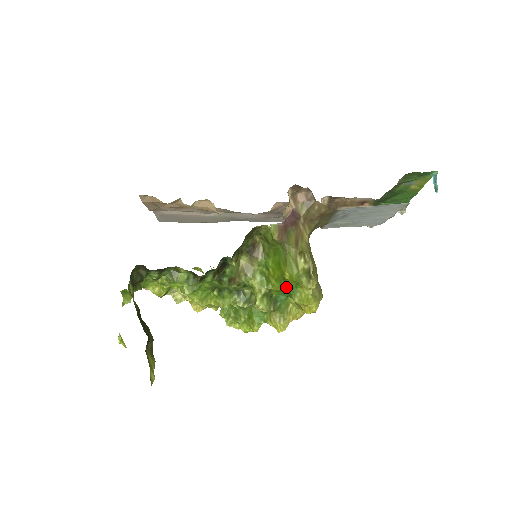
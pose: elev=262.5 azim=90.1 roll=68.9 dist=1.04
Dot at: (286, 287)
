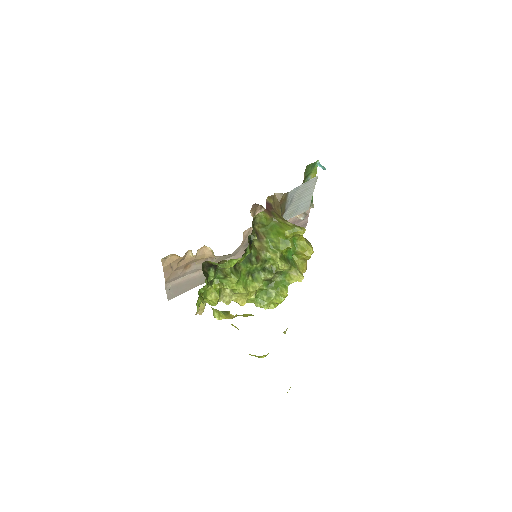
Dot at: (290, 243)
